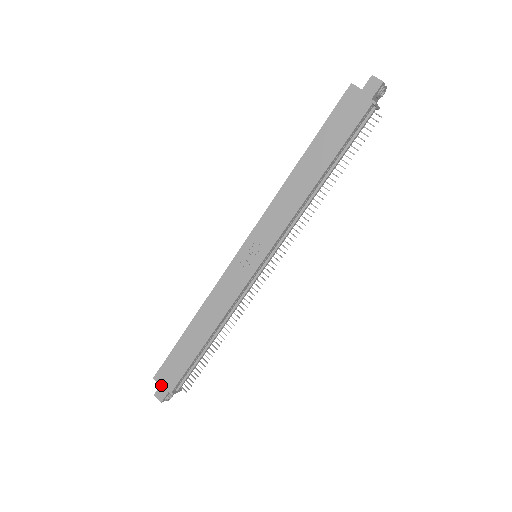
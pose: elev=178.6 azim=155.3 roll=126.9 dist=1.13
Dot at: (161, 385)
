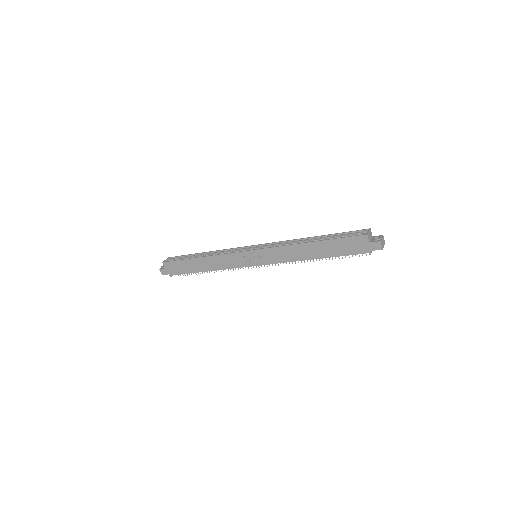
Dot at: (166, 269)
